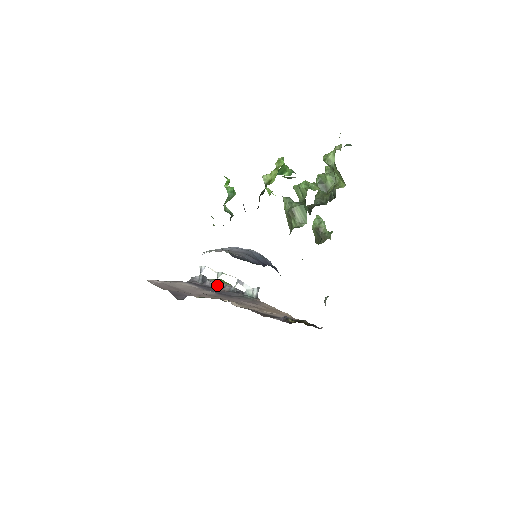
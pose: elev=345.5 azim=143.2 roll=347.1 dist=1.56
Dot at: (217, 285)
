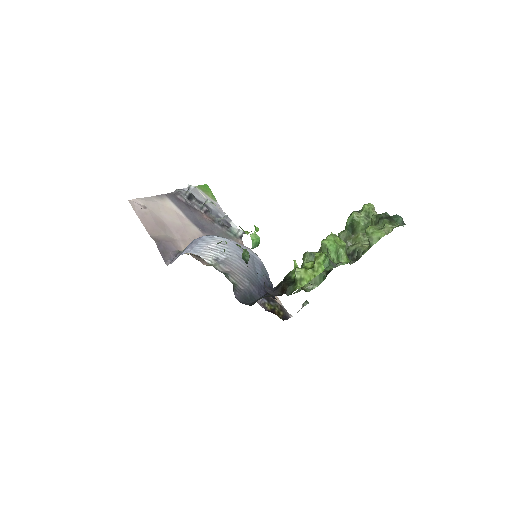
Dot at: (203, 209)
